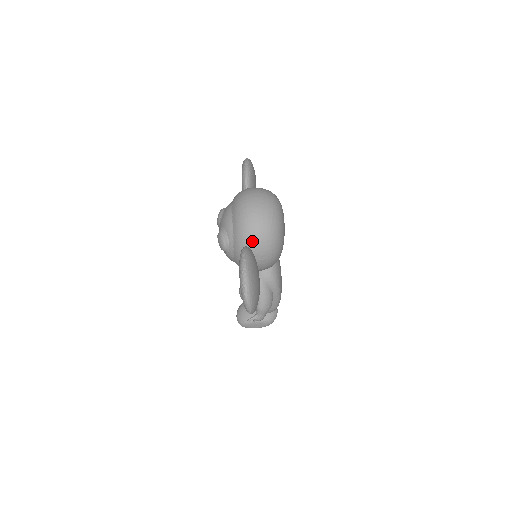
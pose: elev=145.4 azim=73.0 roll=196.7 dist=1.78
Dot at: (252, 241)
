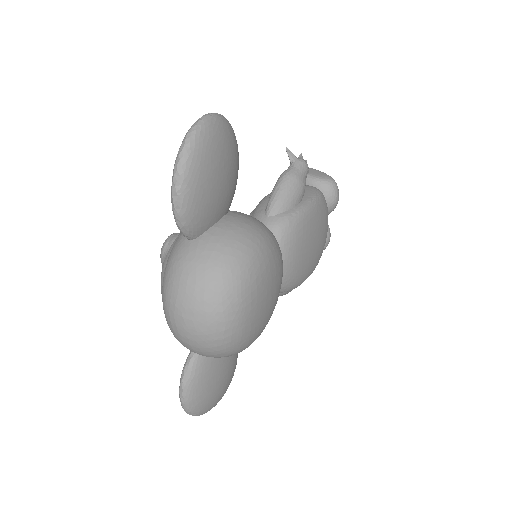
Dot at: occluded
